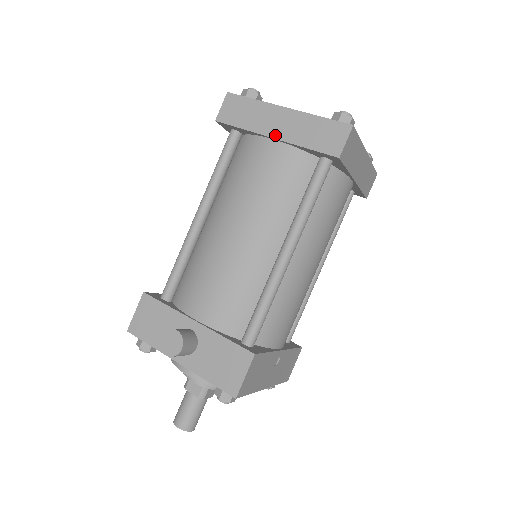
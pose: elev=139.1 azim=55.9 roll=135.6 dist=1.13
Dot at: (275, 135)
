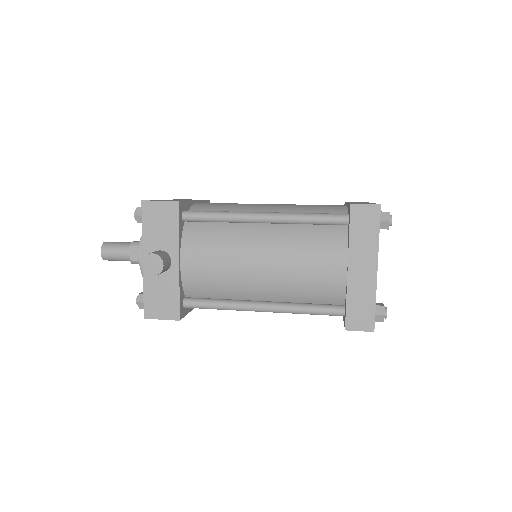
Dot at: (351, 269)
